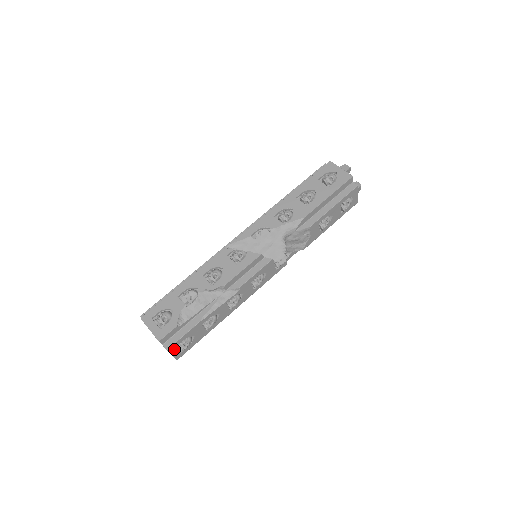
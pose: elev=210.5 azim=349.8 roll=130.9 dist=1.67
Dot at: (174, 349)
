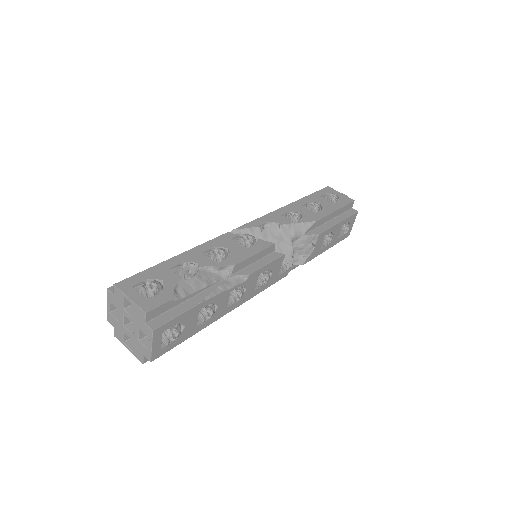
Dot at: (159, 335)
